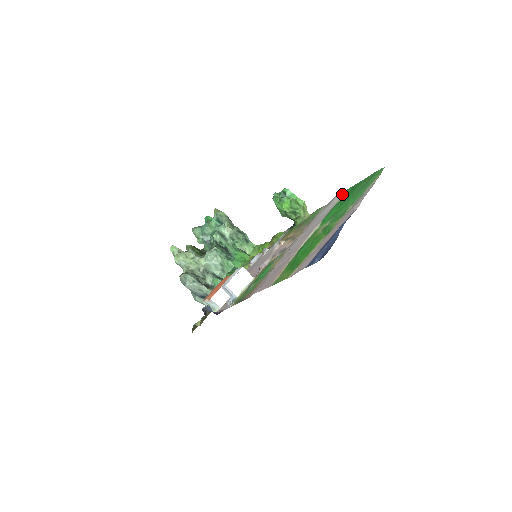
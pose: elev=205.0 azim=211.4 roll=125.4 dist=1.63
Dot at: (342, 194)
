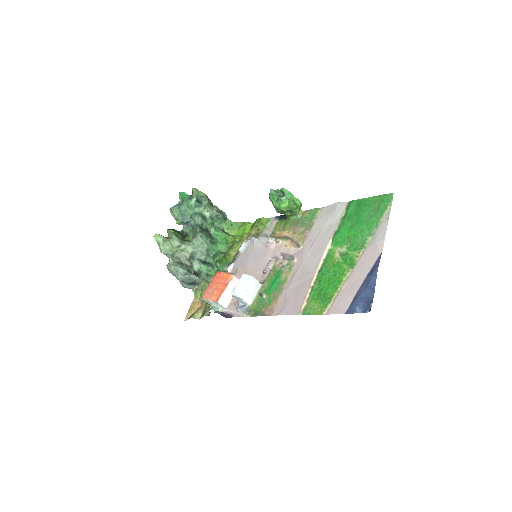
Dot at: (345, 205)
